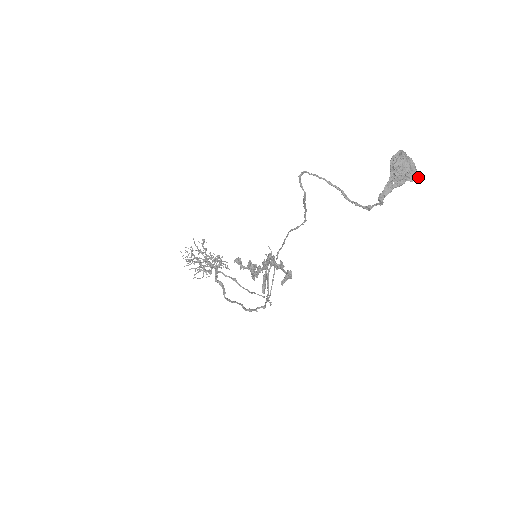
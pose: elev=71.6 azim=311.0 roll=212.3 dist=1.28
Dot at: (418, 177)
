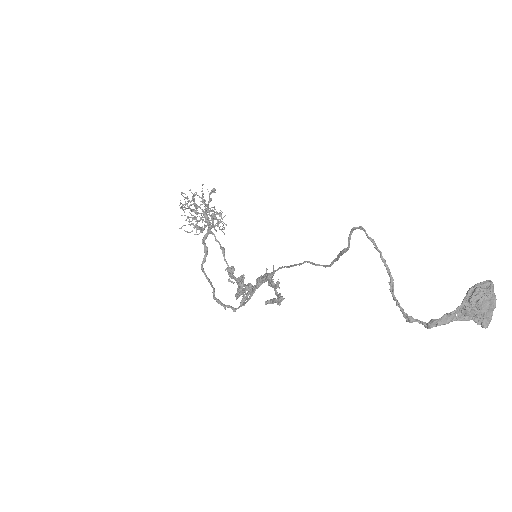
Dot at: occluded
